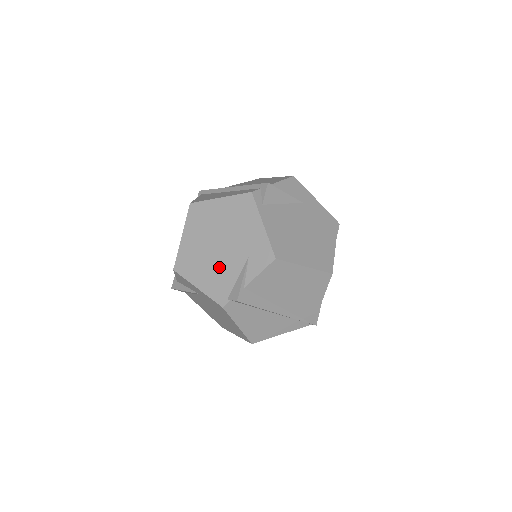
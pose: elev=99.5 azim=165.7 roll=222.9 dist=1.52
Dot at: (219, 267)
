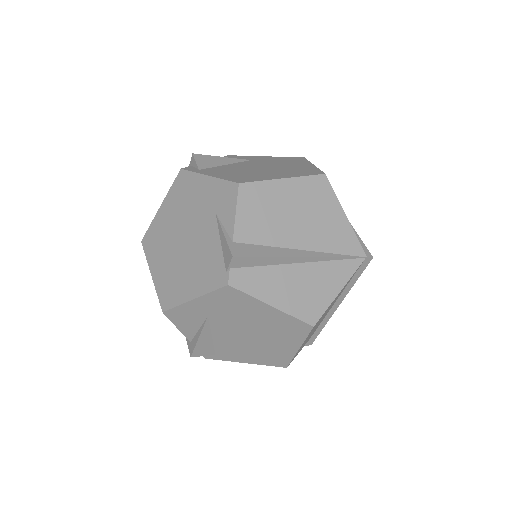
Dot at: (198, 255)
